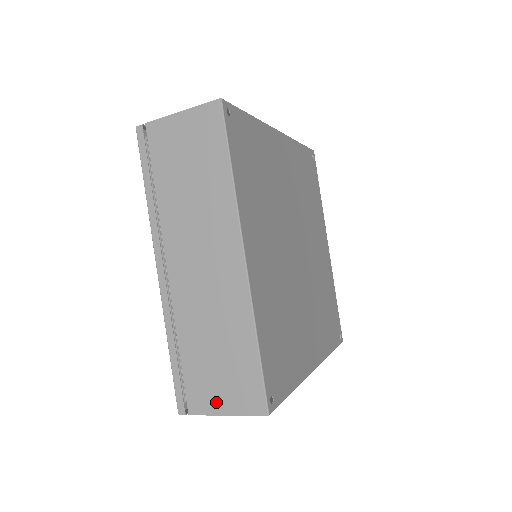
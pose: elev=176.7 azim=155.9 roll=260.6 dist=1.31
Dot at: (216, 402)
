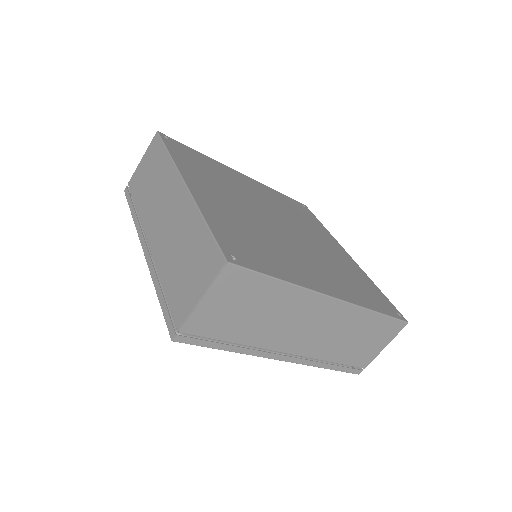
Dot at: (192, 296)
